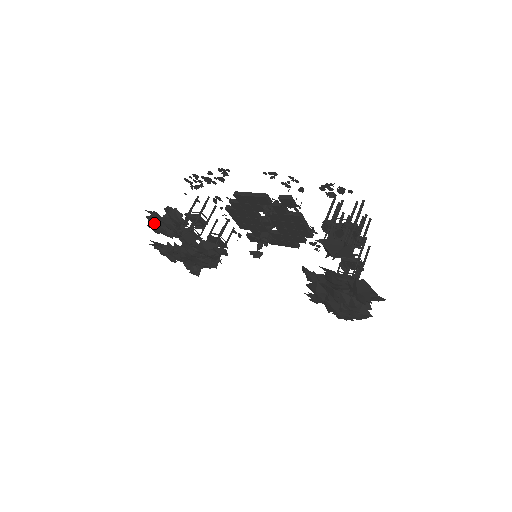
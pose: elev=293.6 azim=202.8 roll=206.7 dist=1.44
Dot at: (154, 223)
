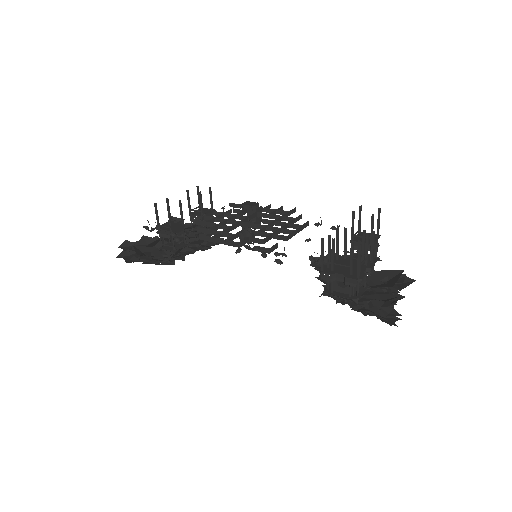
Dot at: occluded
